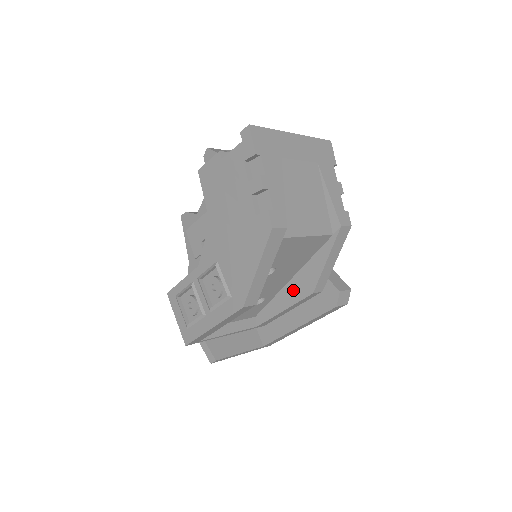
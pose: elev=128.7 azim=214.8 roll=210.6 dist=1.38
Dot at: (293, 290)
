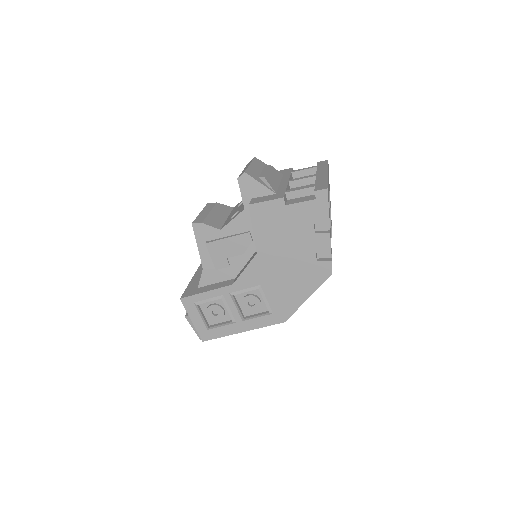
Dot at: occluded
